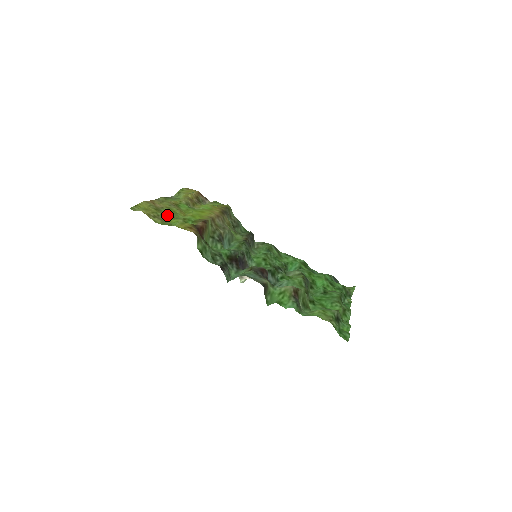
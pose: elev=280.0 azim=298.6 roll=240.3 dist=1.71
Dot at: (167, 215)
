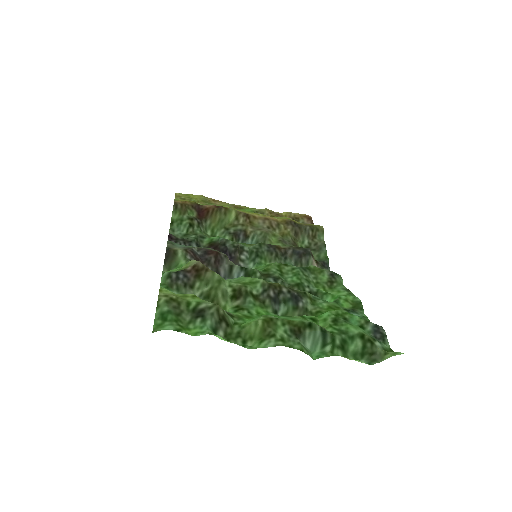
Dot at: (201, 203)
